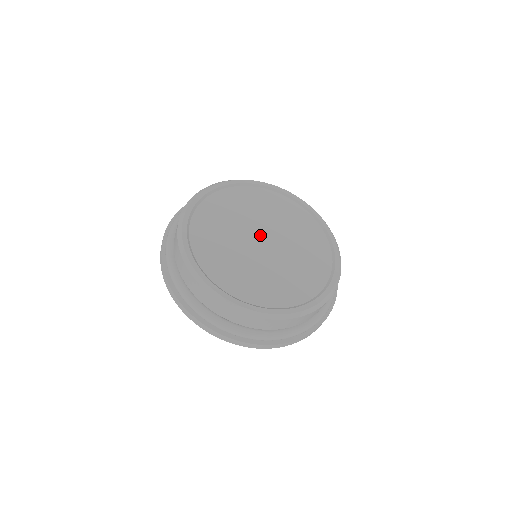
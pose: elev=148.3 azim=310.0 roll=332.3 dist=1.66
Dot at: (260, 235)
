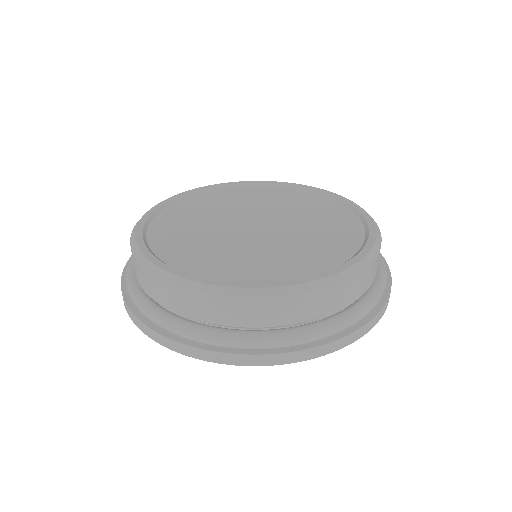
Dot at: (257, 219)
